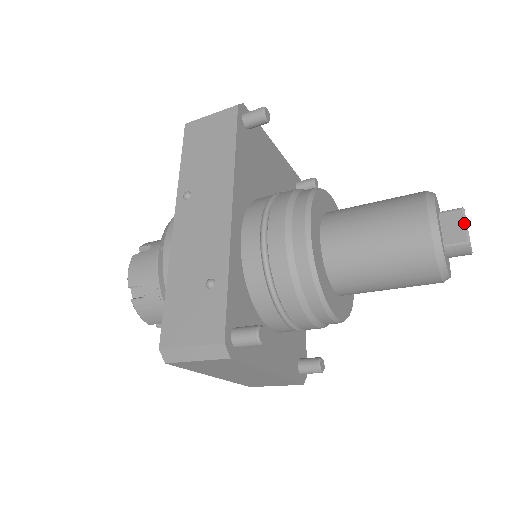
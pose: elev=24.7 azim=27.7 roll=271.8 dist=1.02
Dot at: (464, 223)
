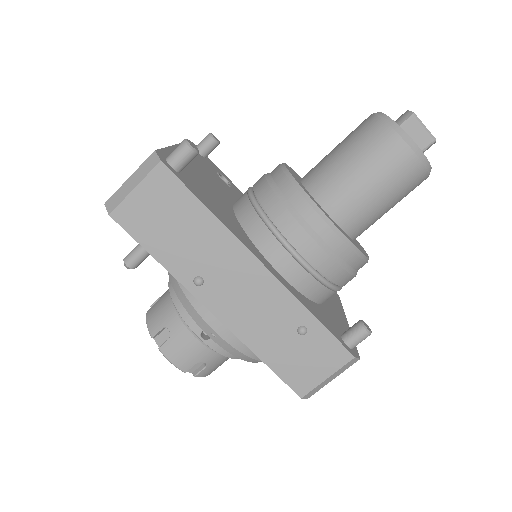
Dot at: (423, 127)
